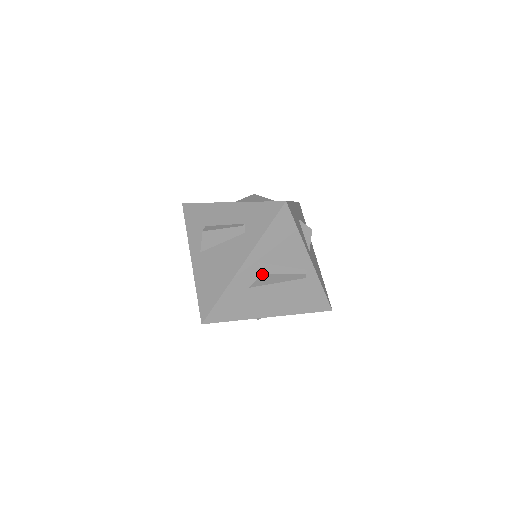
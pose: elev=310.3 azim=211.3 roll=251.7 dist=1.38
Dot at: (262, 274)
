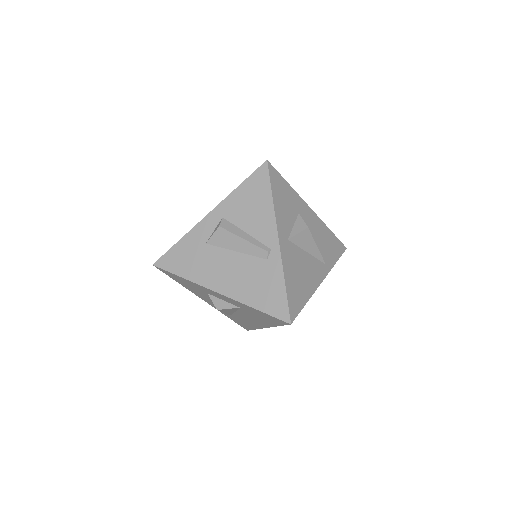
Dot at: (219, 227)
